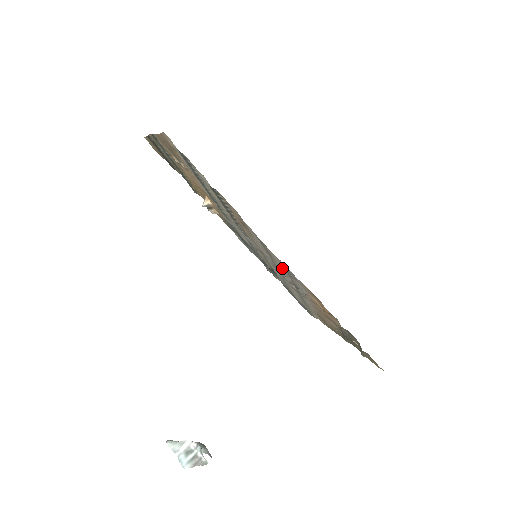
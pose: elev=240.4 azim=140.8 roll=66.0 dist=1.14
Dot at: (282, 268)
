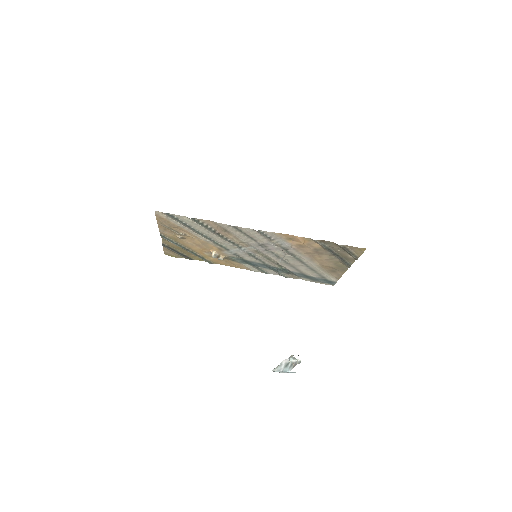
Dot at: (263, 240)
